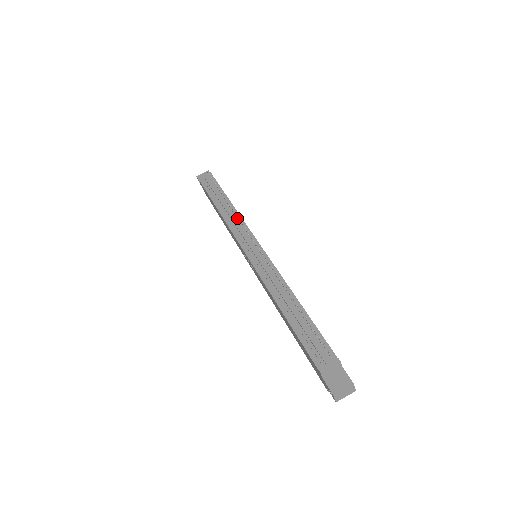
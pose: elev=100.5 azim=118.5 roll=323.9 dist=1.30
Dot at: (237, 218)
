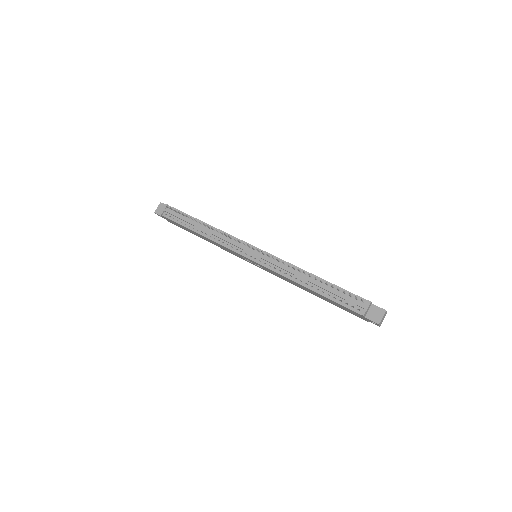
Dot at: (222, 234)
